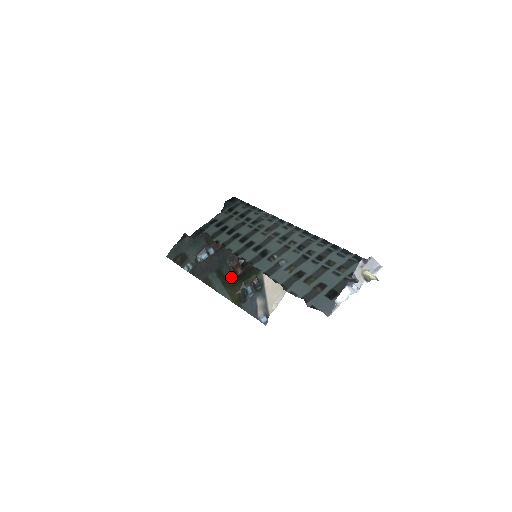
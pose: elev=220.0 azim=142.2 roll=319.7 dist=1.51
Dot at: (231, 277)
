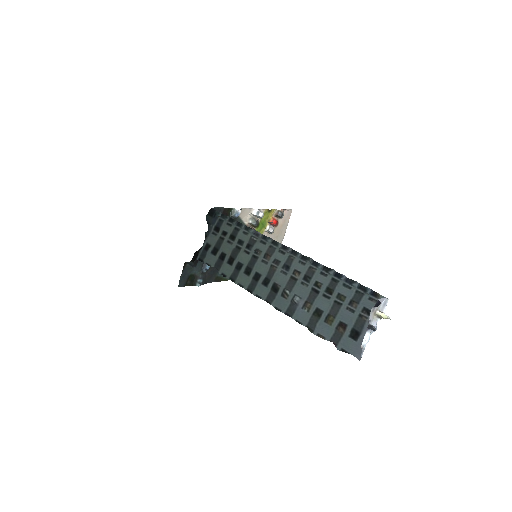
Dot at: occluded
